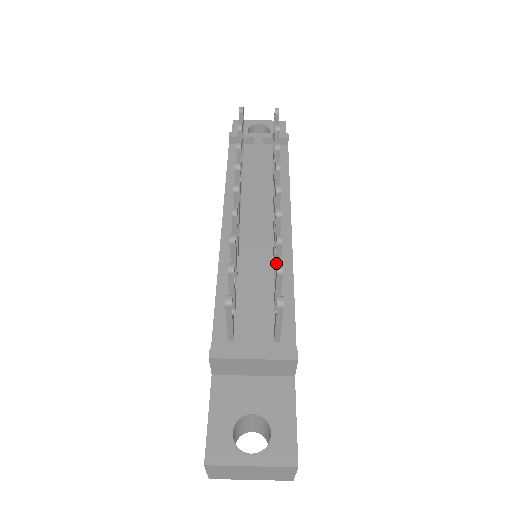
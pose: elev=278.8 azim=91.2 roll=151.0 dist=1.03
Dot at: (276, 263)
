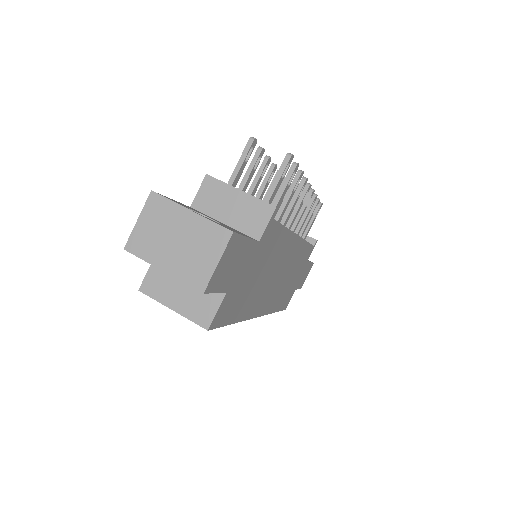
Dot at: (287, 195)
